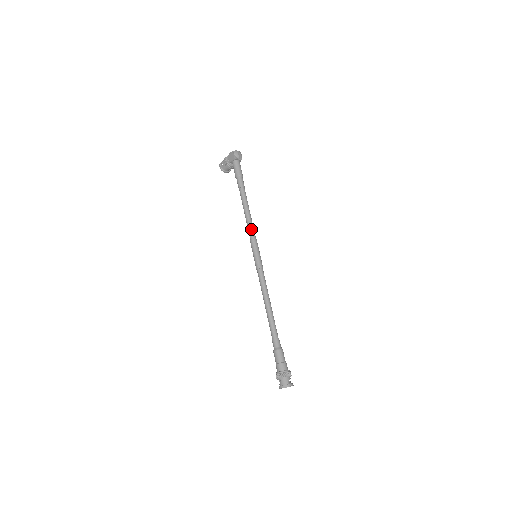
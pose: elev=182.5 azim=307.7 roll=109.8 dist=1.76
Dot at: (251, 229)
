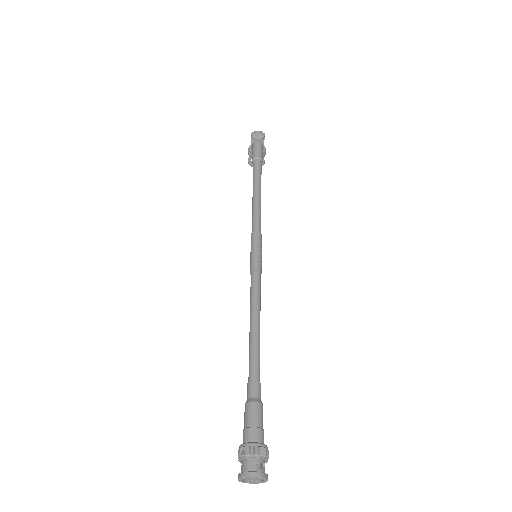
Dot at: (254, 219)
